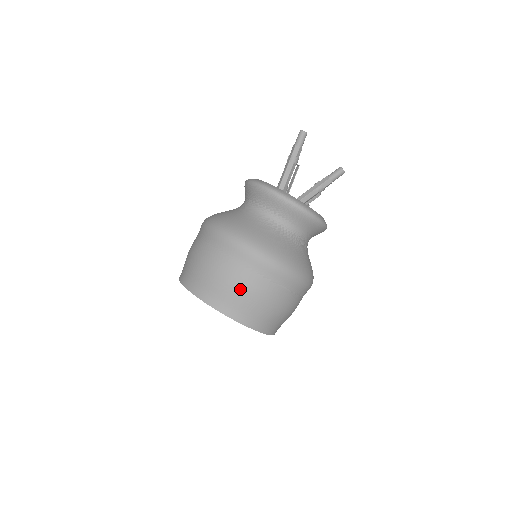
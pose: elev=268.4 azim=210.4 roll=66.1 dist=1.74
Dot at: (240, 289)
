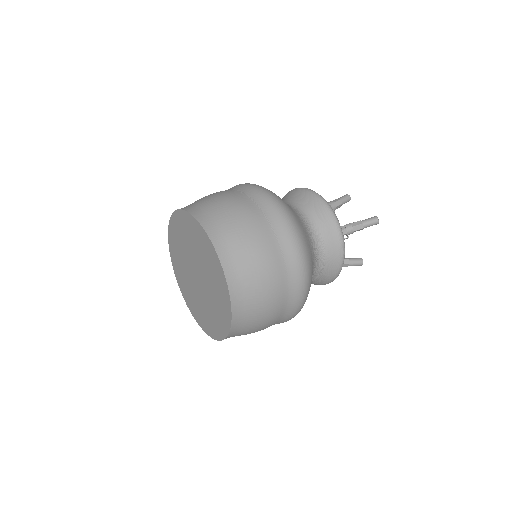
Dot at: (222, 200)
